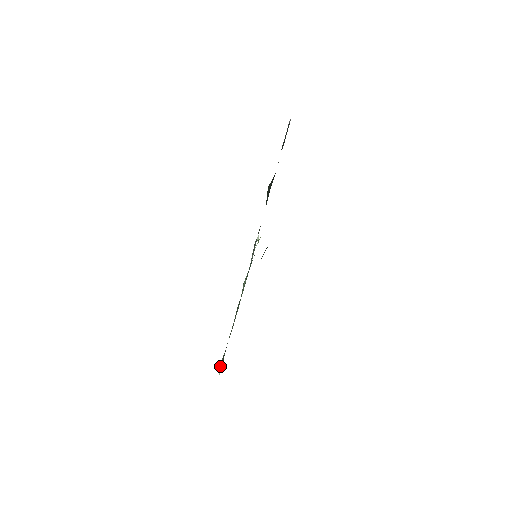
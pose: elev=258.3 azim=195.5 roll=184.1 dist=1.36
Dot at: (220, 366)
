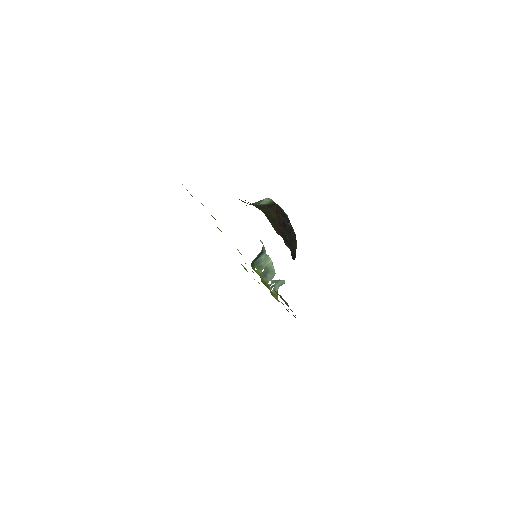
Dot at: (282, 282)
